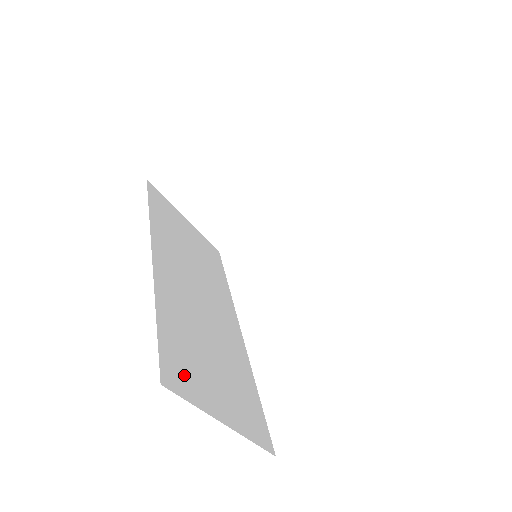
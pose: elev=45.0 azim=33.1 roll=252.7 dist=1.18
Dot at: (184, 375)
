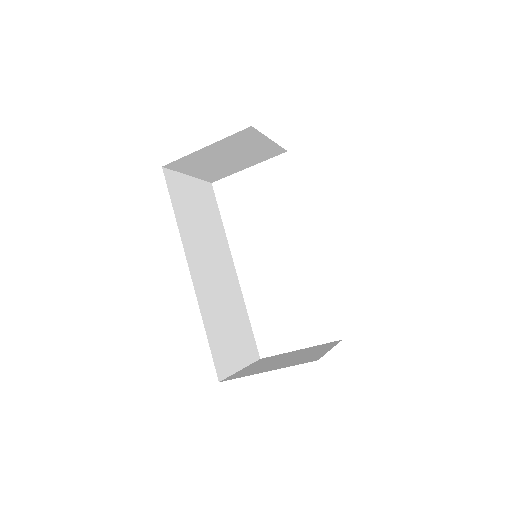
Dot at: (224, 361)
